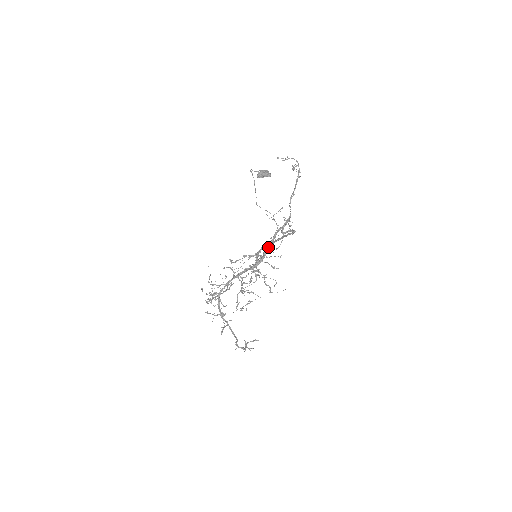
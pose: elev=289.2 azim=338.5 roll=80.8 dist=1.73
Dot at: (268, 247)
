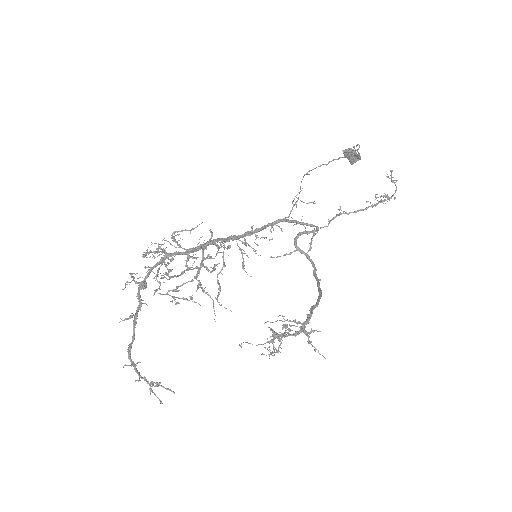
Dot at: (257, 229)
